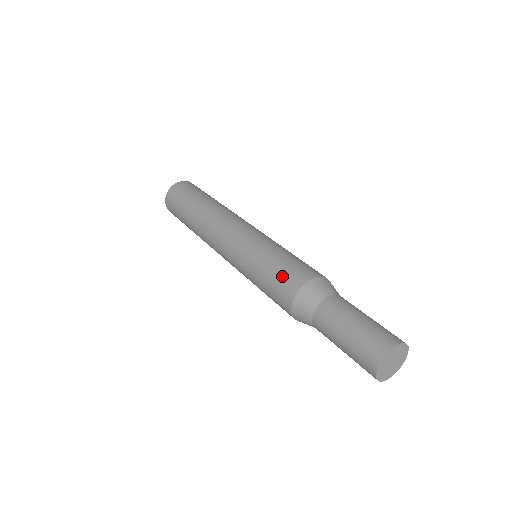
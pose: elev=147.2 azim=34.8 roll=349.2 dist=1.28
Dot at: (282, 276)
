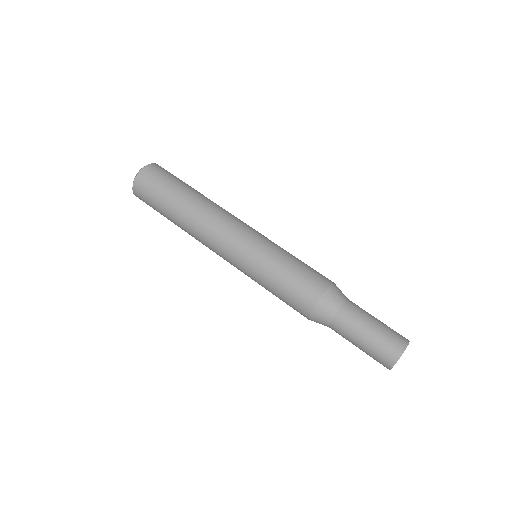
Dot at: (293, 297)
